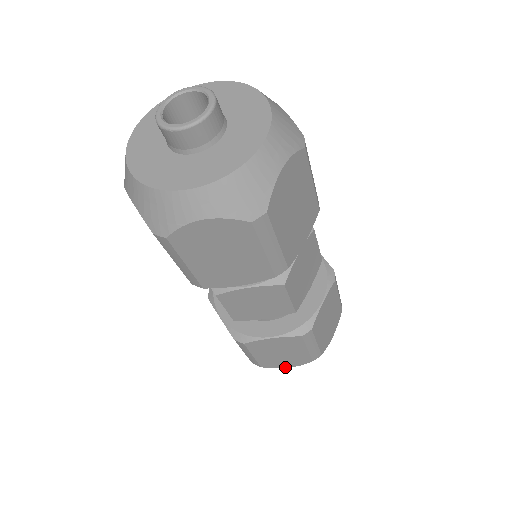
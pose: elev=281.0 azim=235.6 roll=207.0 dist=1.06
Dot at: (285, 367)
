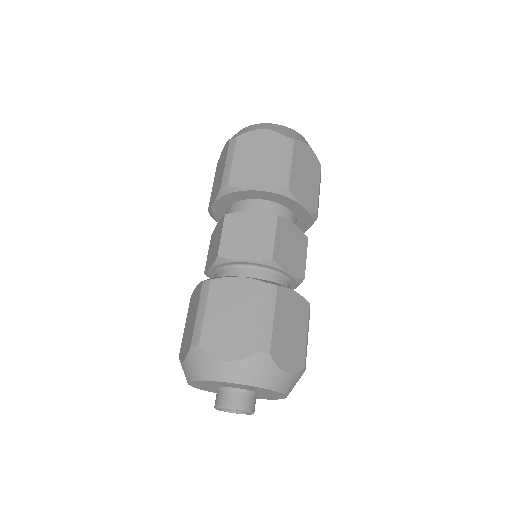
Dot at: occluded
